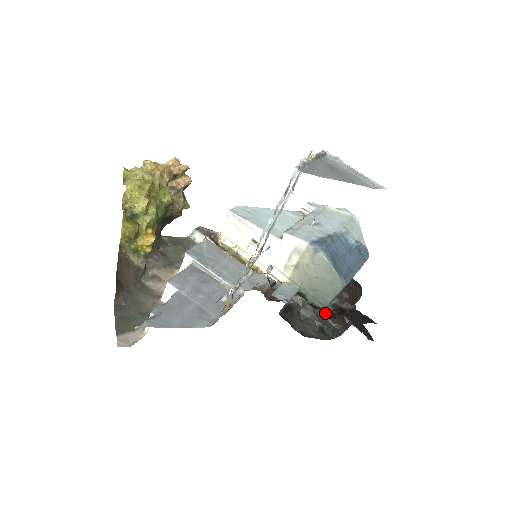
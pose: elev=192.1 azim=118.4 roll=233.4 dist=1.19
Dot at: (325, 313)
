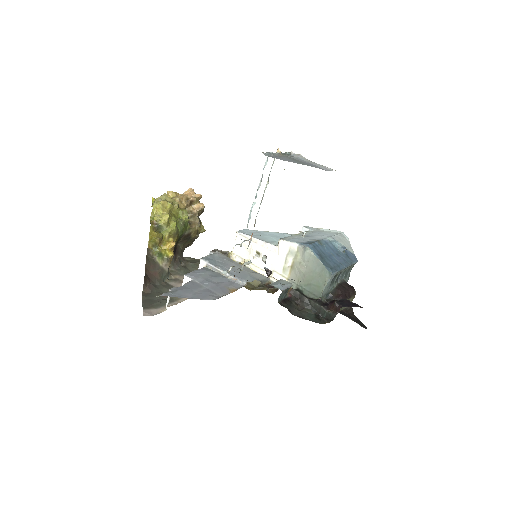
Dot at: (319, 302)
